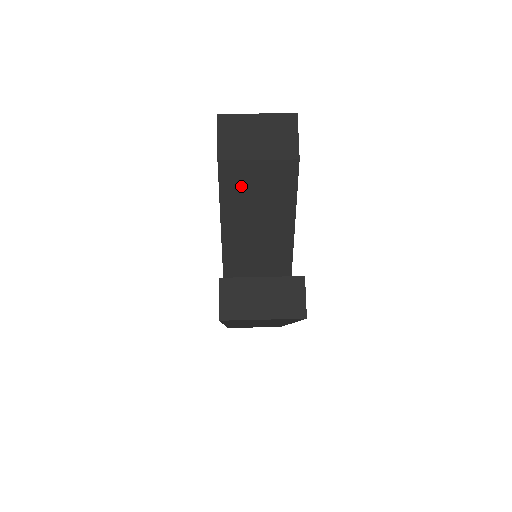
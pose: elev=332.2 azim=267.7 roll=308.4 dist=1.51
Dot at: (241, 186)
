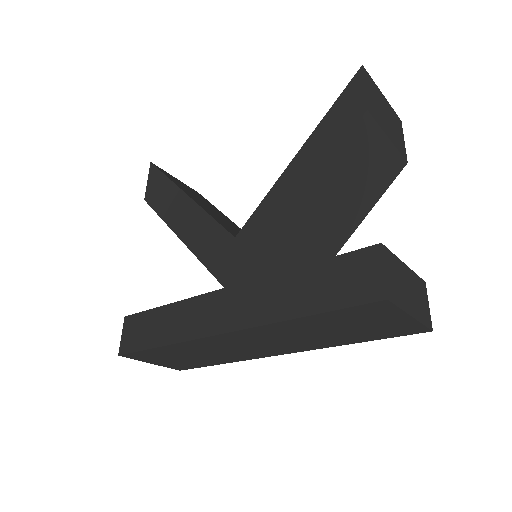
Dot at: (358, 155)
